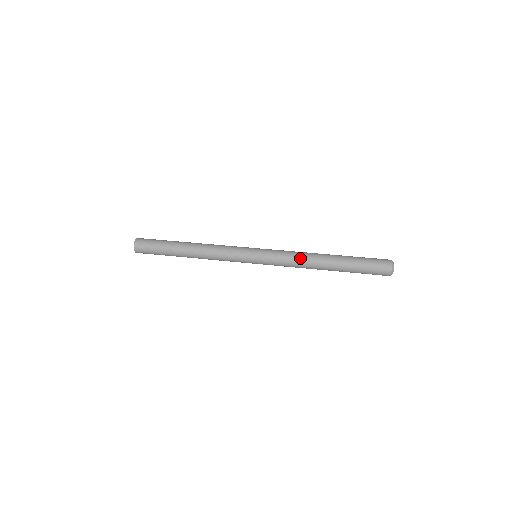
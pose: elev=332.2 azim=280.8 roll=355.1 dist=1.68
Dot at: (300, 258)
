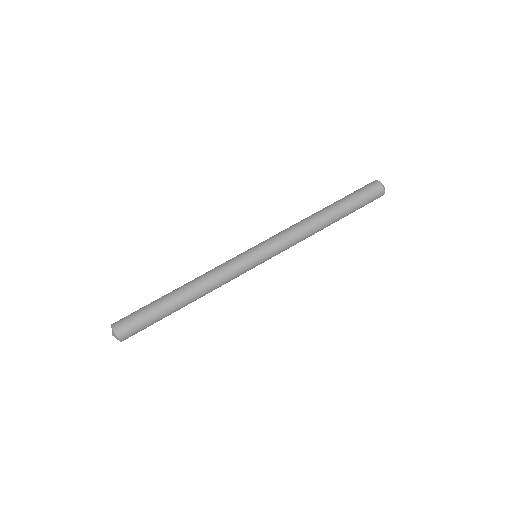
Dot at: (305, 238)
